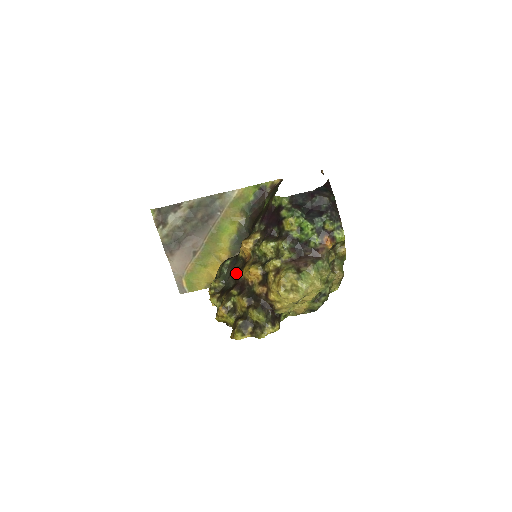
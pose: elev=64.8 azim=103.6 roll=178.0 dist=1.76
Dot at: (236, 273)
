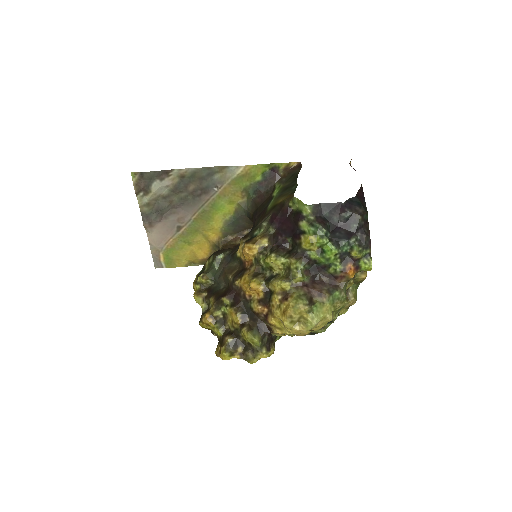
Dot at: (231, 277)
